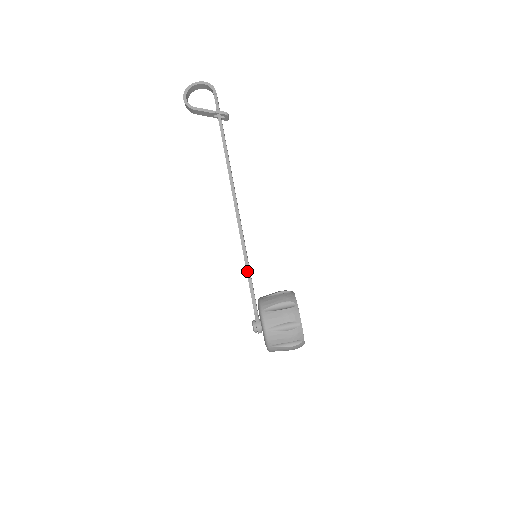
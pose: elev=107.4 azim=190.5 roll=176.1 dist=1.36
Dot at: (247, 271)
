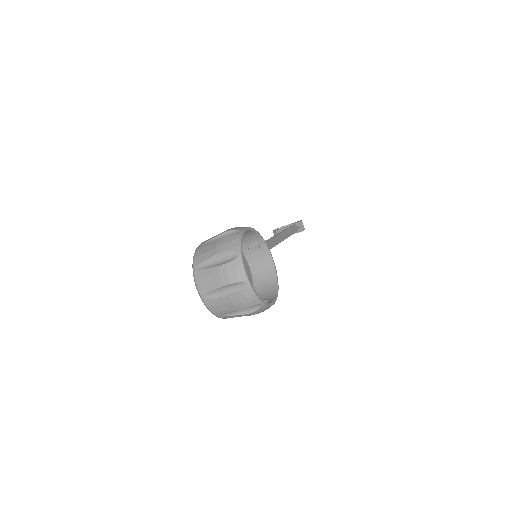
Dot at: occluded
